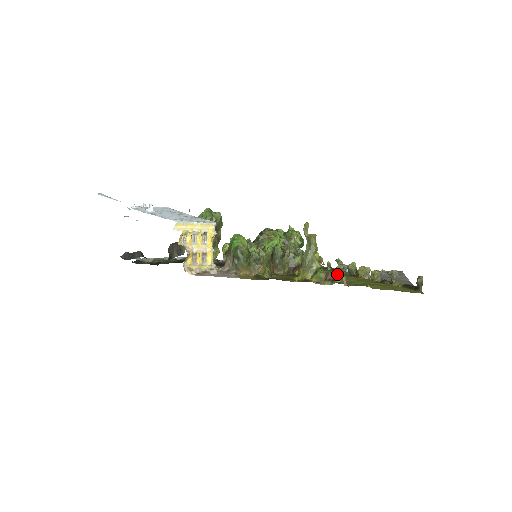
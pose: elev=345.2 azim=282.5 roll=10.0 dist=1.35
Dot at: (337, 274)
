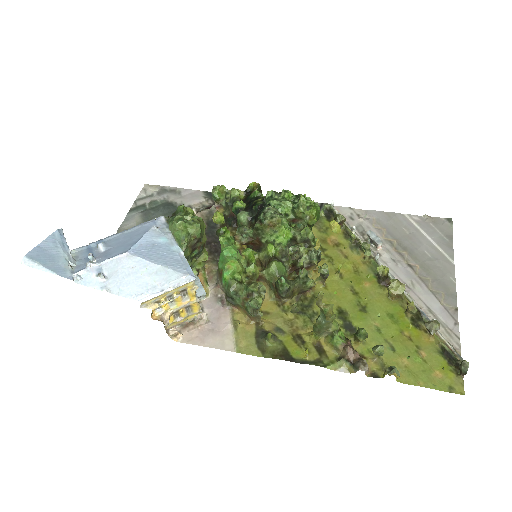
Dot at: (359, 340)
